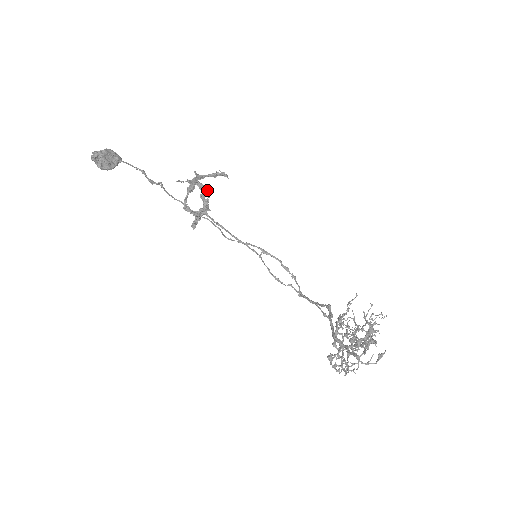
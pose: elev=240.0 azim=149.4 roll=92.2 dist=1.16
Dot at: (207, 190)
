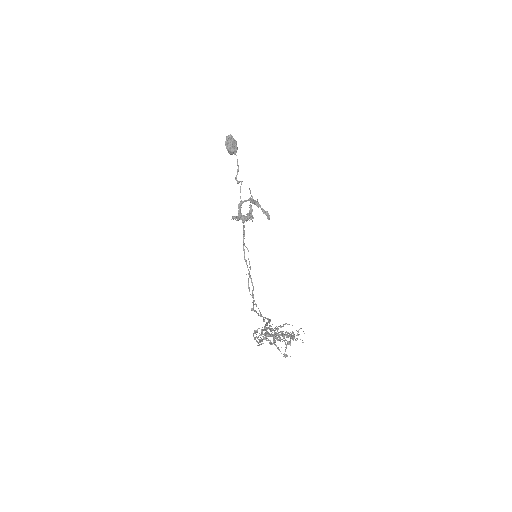
Dot at: (252, 216)
